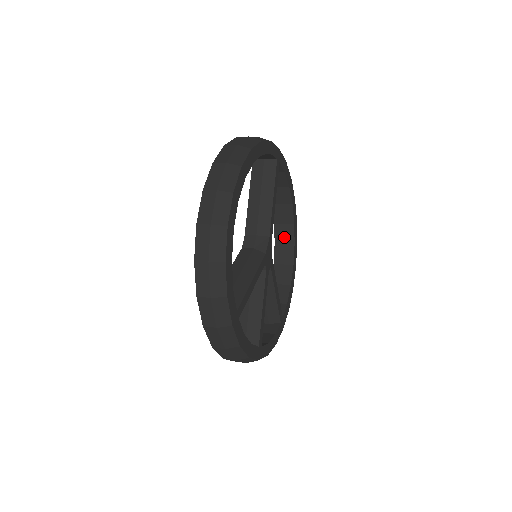
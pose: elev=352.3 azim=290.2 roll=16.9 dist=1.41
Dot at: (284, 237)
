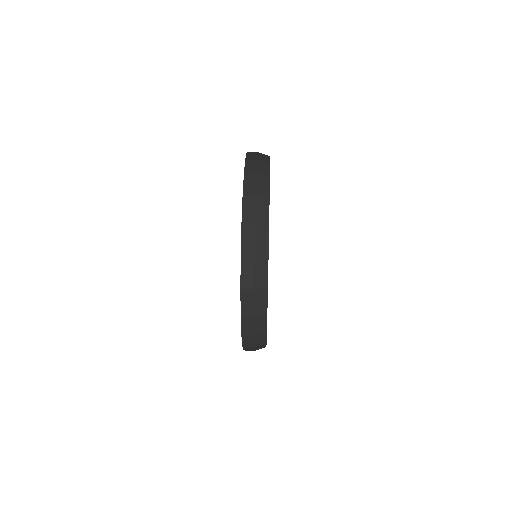
Dot at: occluded
